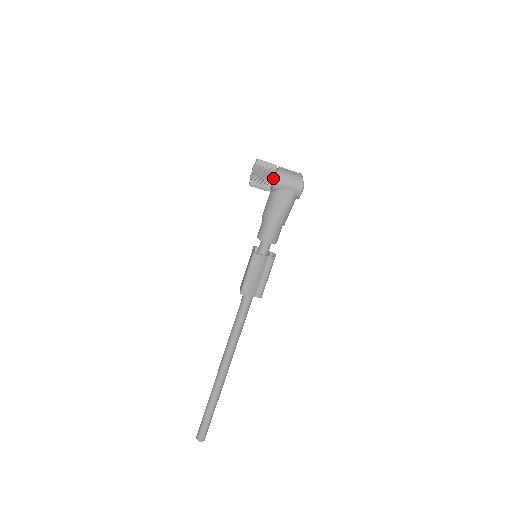
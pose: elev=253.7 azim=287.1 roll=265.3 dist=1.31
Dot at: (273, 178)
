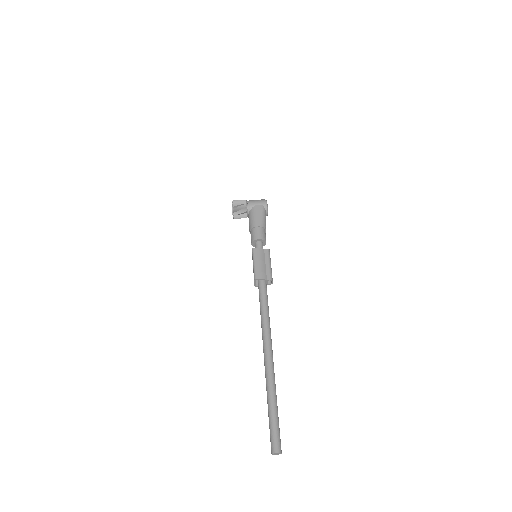
Dot at: (246, 202)
